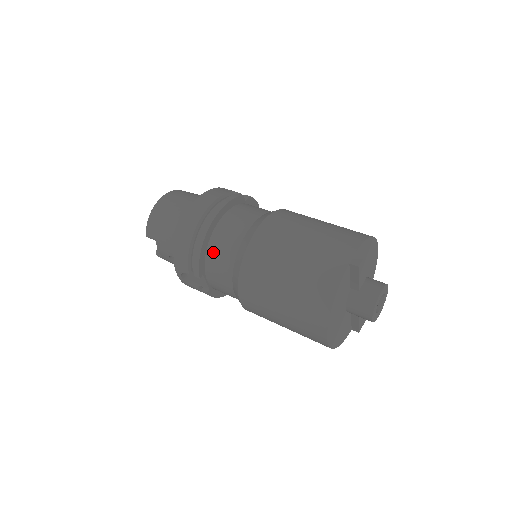
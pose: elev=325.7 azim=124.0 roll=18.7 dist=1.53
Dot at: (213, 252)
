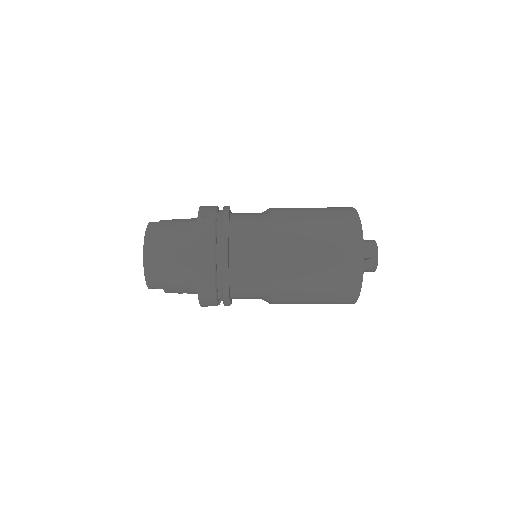
Dot at: (237, 285)
